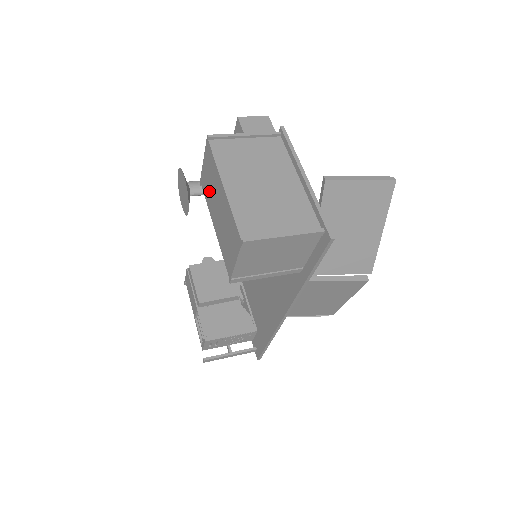
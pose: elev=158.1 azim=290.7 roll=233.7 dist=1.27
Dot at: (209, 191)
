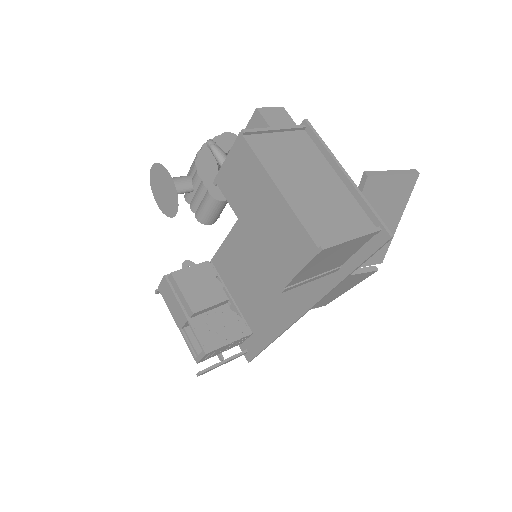
Dot at: (239, 192)
